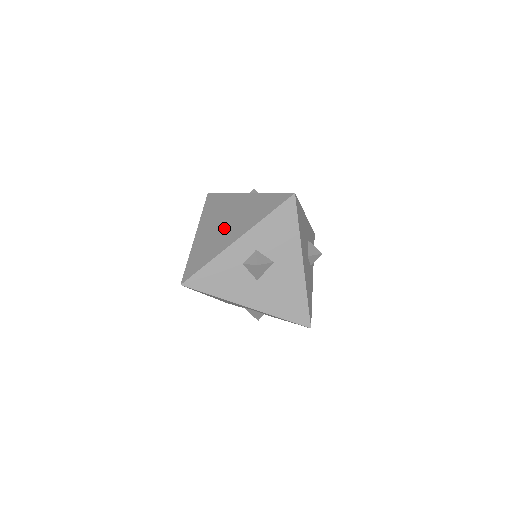
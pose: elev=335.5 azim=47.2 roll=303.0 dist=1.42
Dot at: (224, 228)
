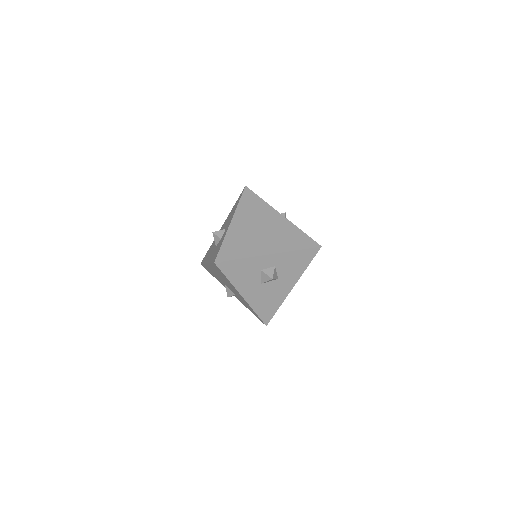
Dot at: (259, 235)
